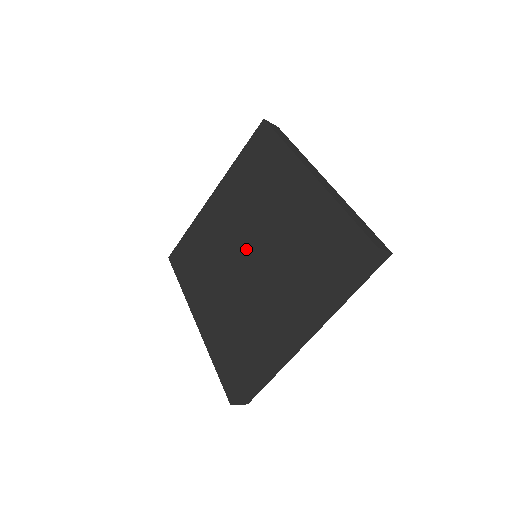
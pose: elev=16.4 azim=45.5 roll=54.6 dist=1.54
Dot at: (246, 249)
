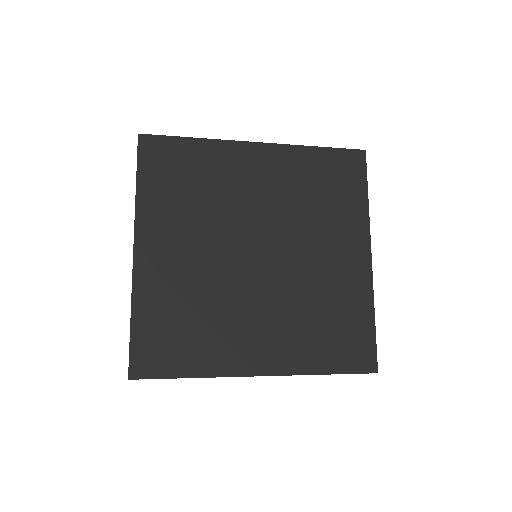
Dot at: (252, 252)
